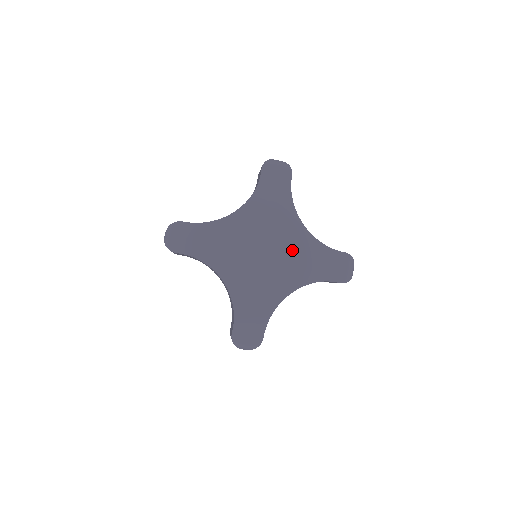
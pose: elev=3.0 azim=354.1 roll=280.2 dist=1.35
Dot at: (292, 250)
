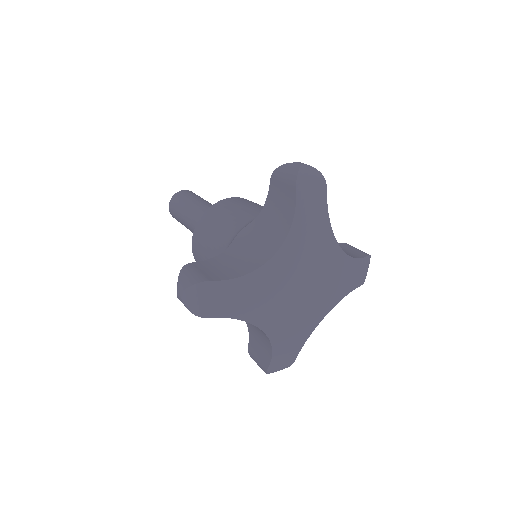
Dot at: (330, 278)
